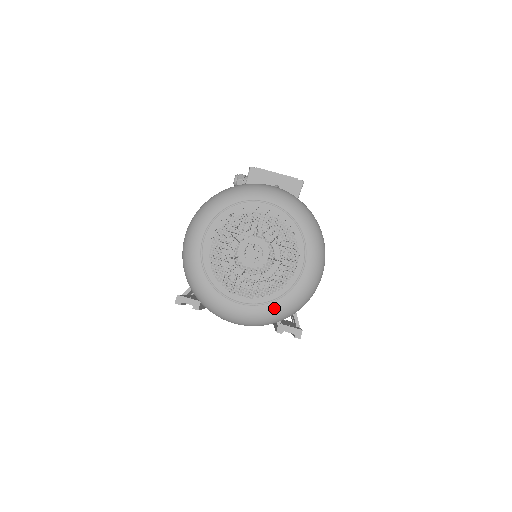
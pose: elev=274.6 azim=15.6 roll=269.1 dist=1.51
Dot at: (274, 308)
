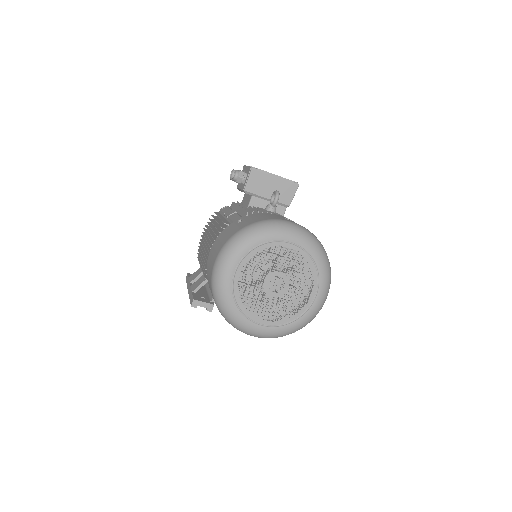
Dot at: (289, 328)
